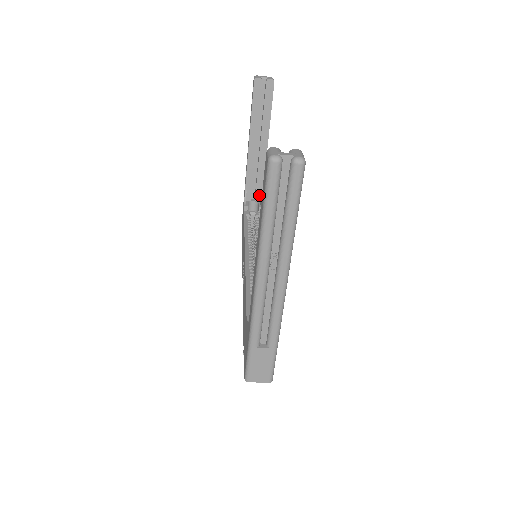
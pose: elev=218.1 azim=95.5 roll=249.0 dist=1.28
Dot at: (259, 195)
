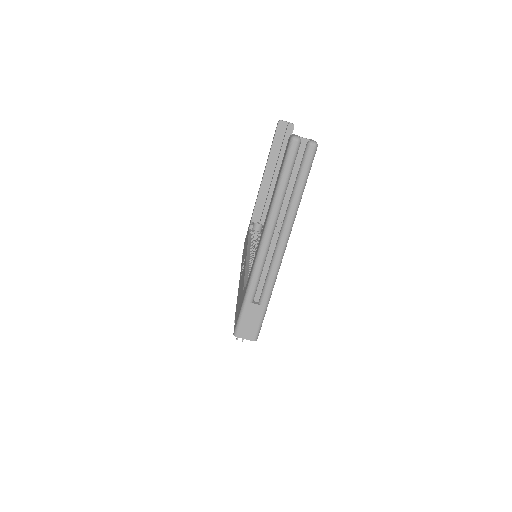
Dot at: (264, 219)
